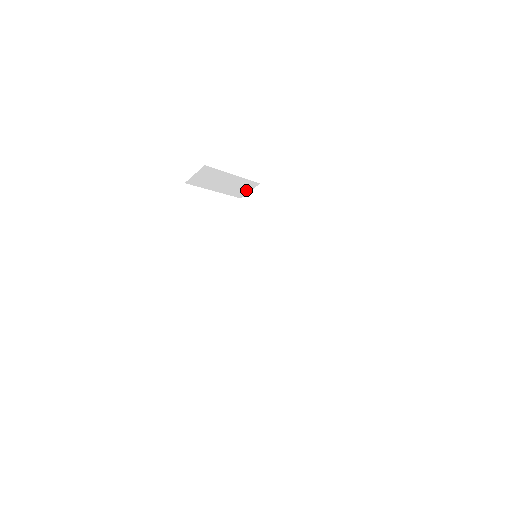
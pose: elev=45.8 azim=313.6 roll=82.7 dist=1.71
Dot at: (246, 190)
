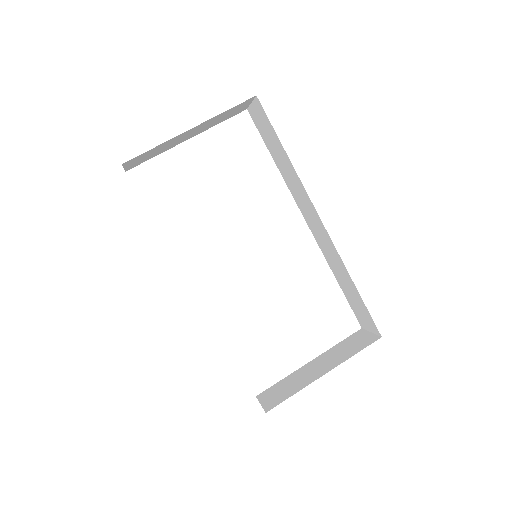
Dot at: (241, 107)
